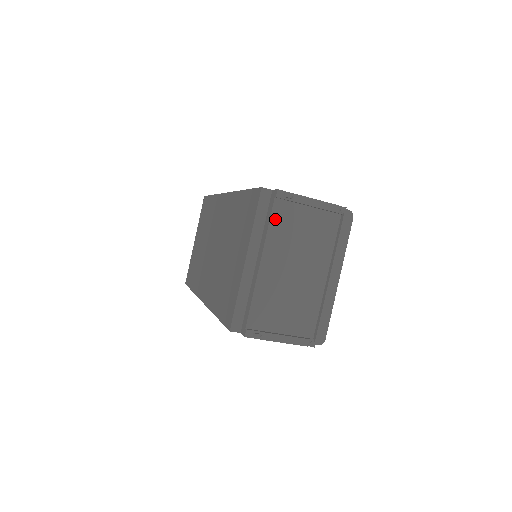
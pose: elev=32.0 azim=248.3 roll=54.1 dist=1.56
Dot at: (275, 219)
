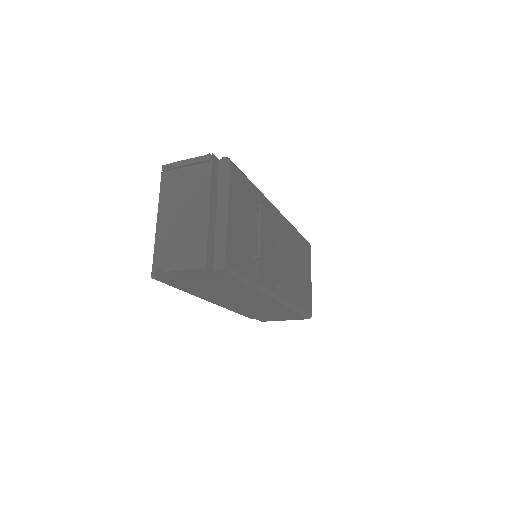
Dot at: (165, 185)
